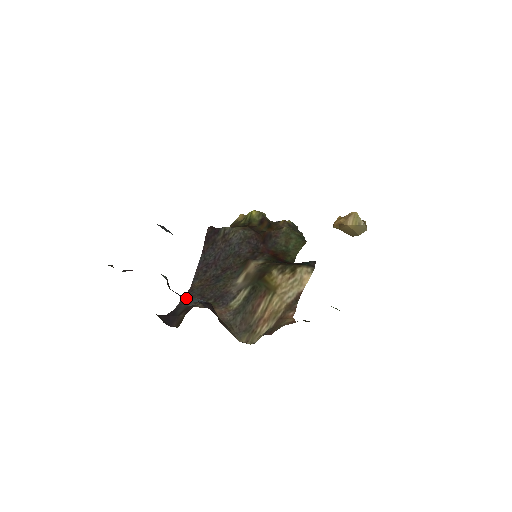
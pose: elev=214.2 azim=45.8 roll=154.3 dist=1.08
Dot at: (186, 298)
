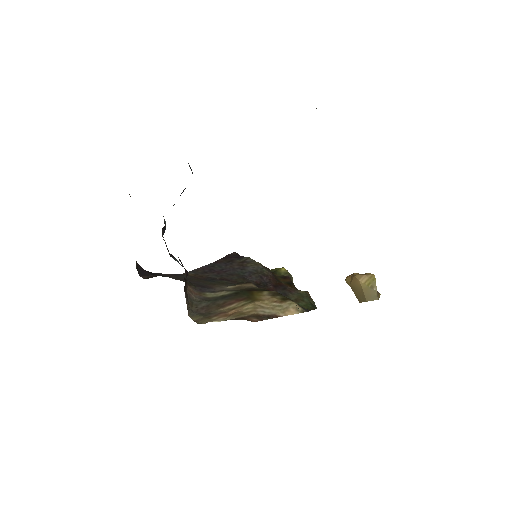
Dot at: occluded
